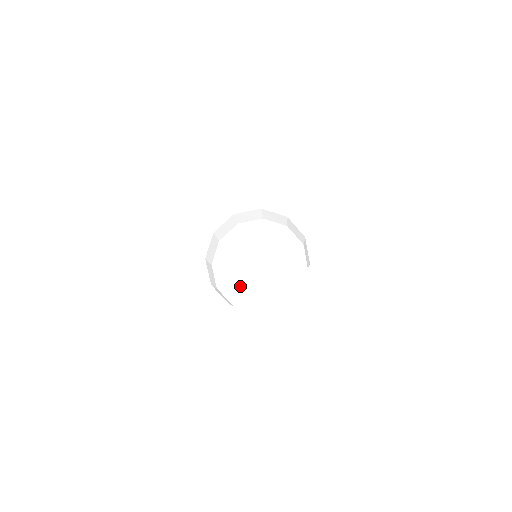
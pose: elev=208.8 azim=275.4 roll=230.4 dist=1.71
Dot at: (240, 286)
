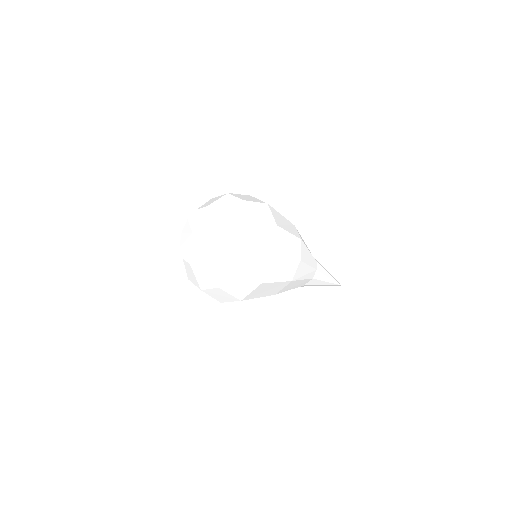
Dot at: (185, 258)
